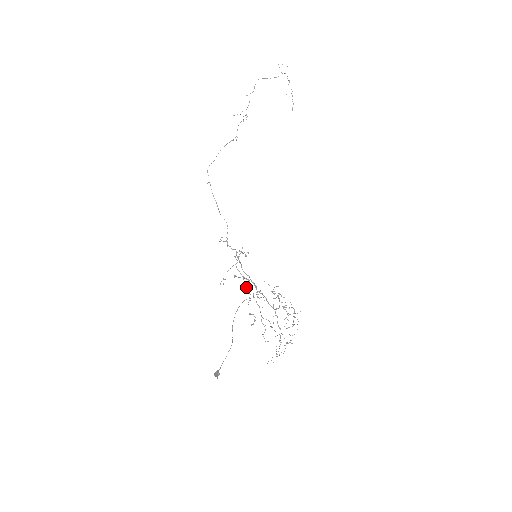
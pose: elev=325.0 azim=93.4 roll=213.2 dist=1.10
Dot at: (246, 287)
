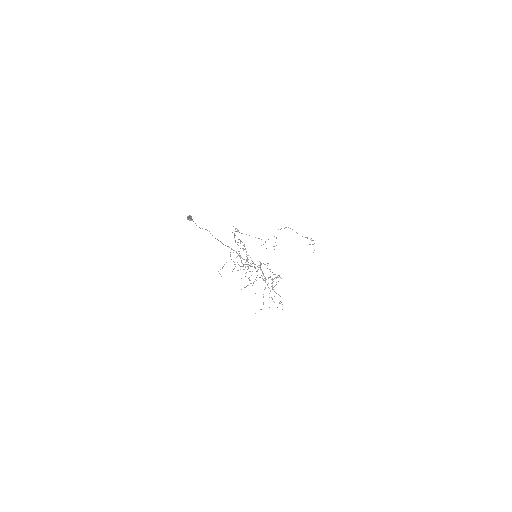
Dot at: (239, 239)
